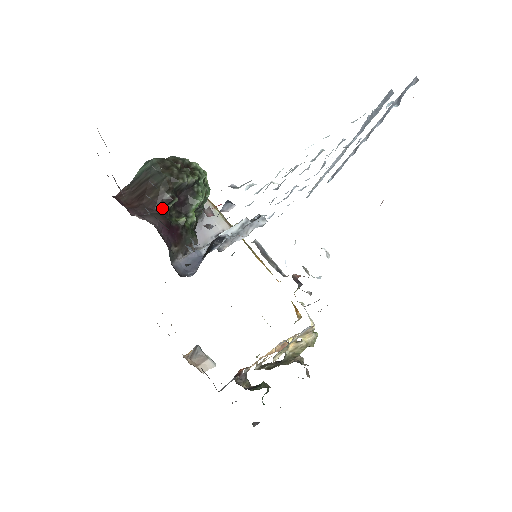
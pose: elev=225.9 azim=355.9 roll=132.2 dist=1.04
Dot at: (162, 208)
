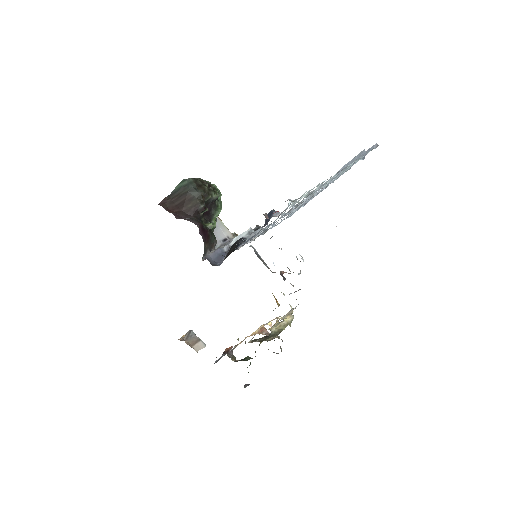
Dot at: (197, 215)
